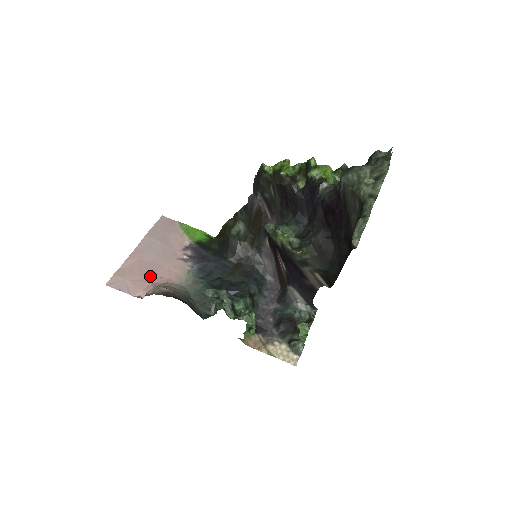
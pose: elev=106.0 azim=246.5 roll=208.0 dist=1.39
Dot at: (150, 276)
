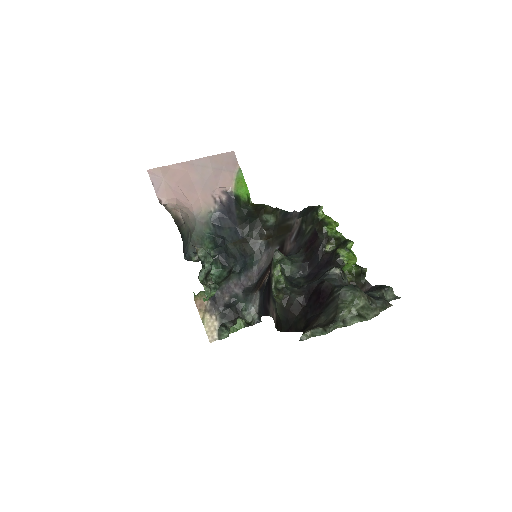
Dot at: (182, 192)
